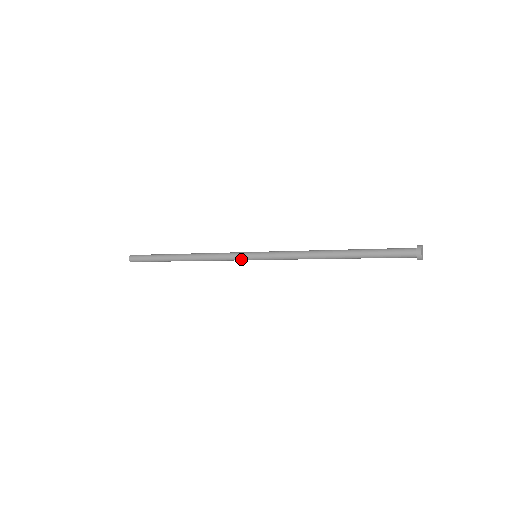
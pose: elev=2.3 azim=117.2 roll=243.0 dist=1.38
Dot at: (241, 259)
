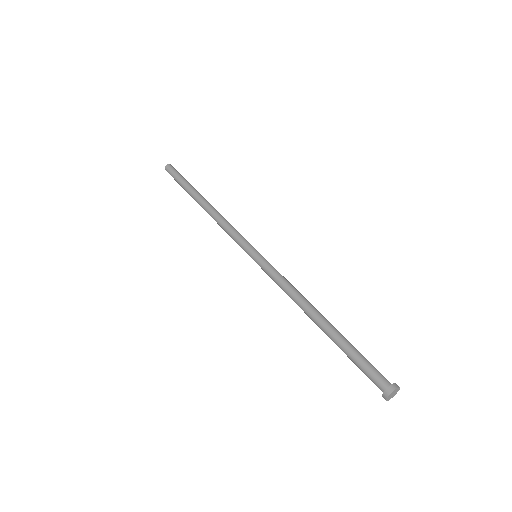
Dot at: occluded
